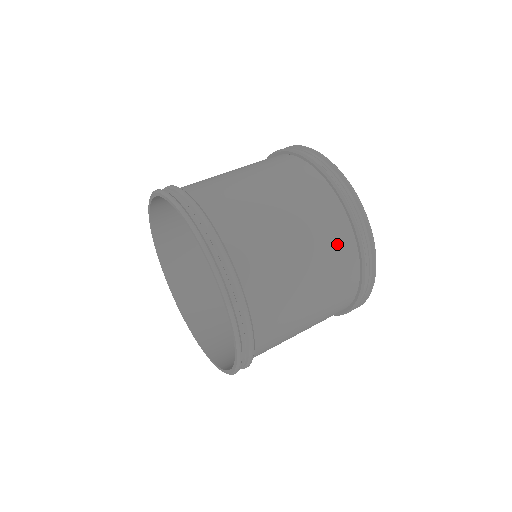
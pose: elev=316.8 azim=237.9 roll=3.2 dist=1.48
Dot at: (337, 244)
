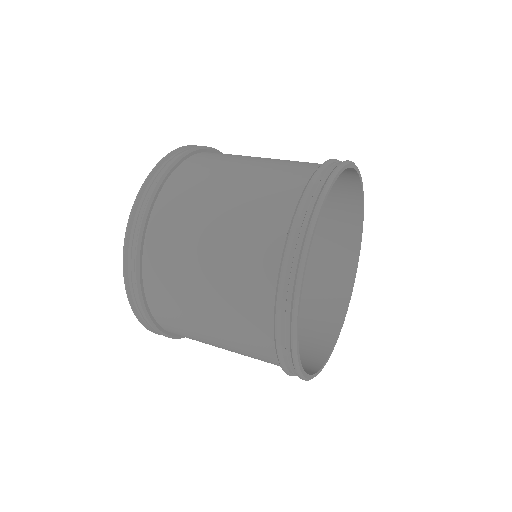
Dot at: (295, 168)
